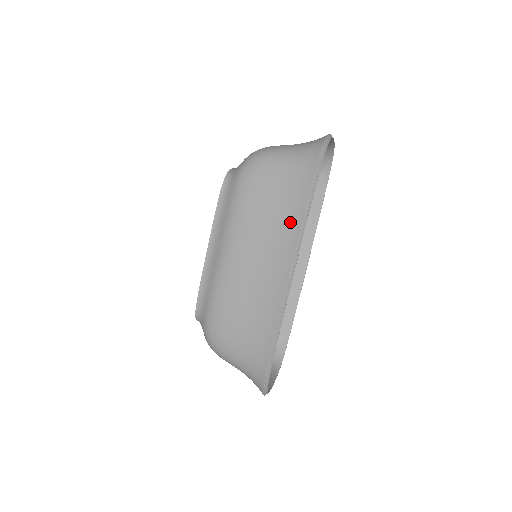
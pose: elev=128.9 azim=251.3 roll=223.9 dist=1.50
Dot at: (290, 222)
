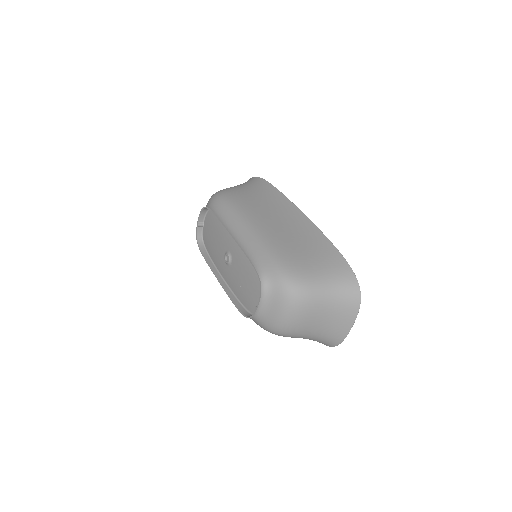
Dot at: (274, 196)
